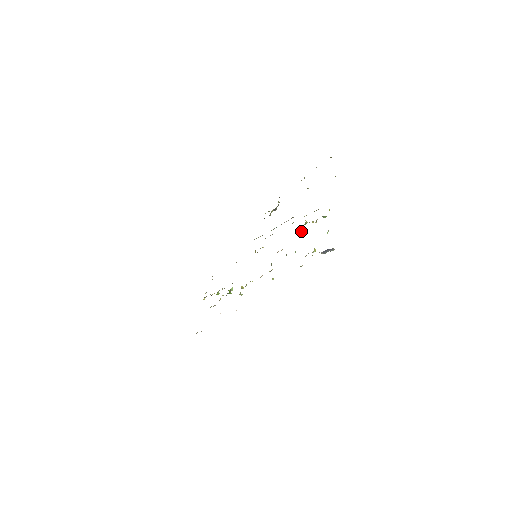
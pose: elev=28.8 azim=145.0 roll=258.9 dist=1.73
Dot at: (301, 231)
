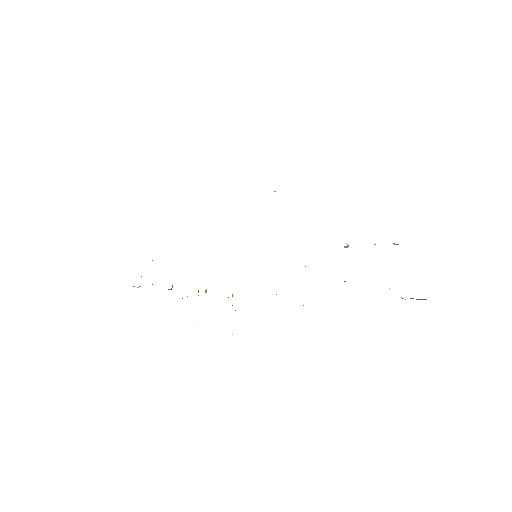
Dot at: (346, 247)
